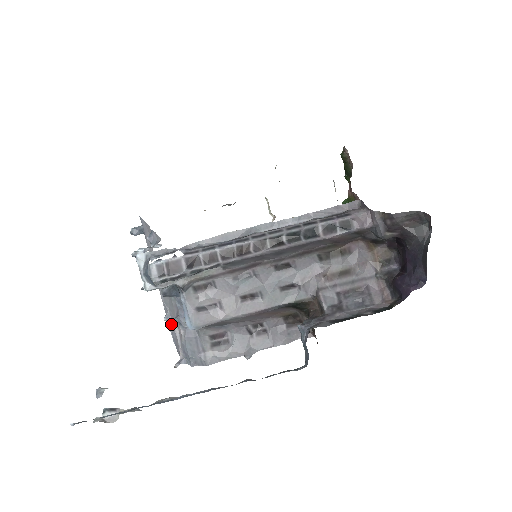
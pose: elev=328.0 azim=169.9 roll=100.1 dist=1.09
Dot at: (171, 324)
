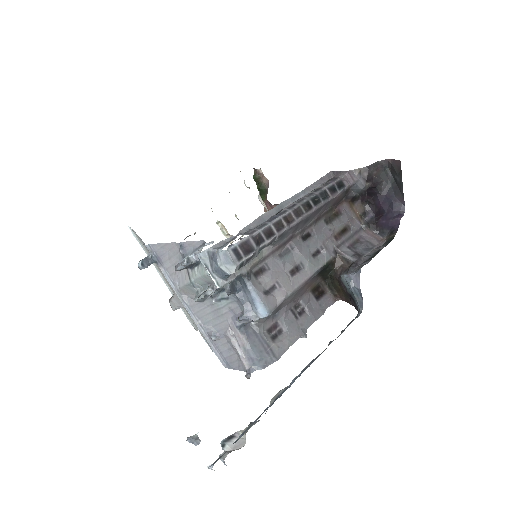
Dot at: (219, 343)
